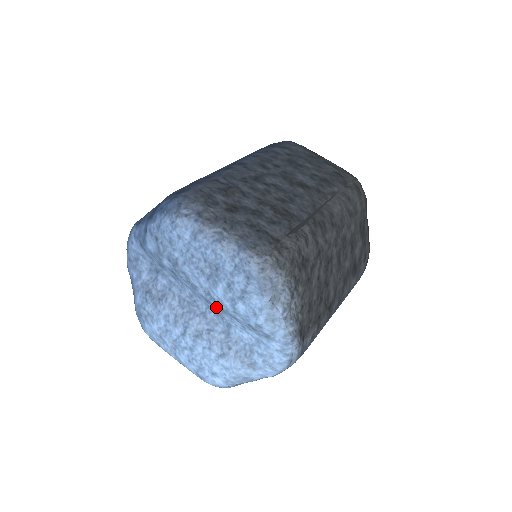
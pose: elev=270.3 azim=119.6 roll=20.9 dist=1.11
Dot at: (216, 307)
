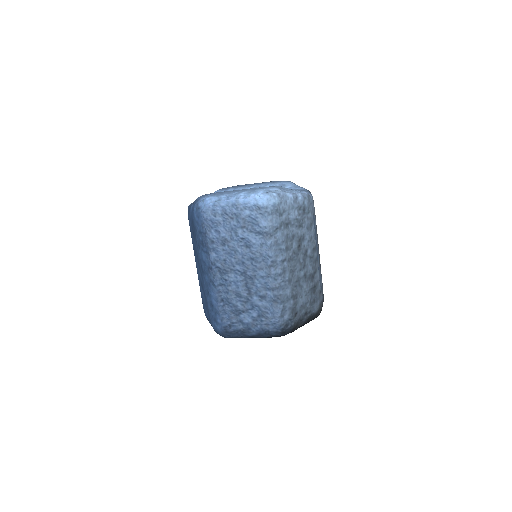
Dot at: occluded
